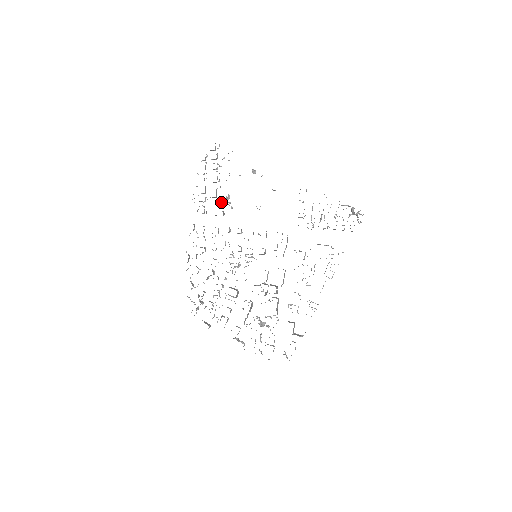
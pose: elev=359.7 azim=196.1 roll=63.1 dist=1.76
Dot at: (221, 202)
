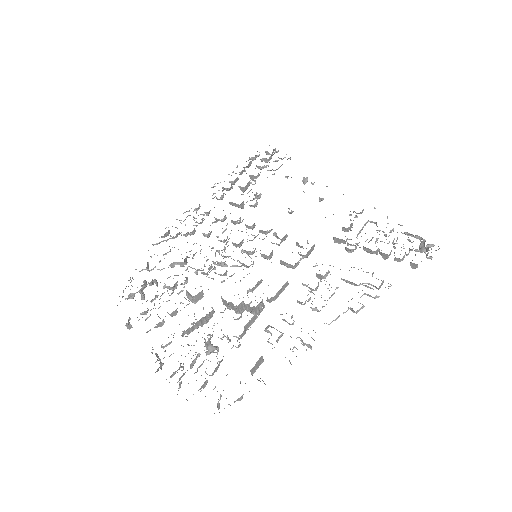
Dot at: (247, 193)
